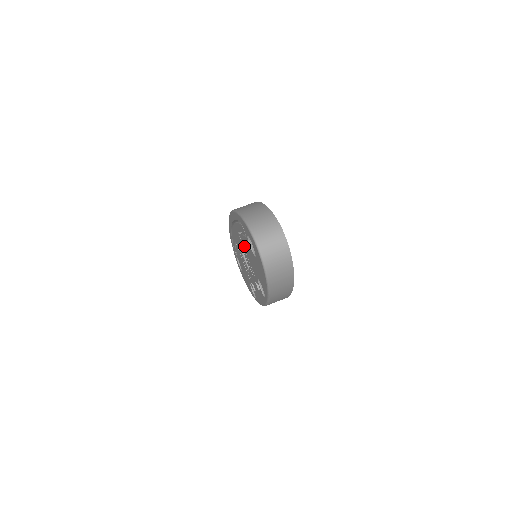
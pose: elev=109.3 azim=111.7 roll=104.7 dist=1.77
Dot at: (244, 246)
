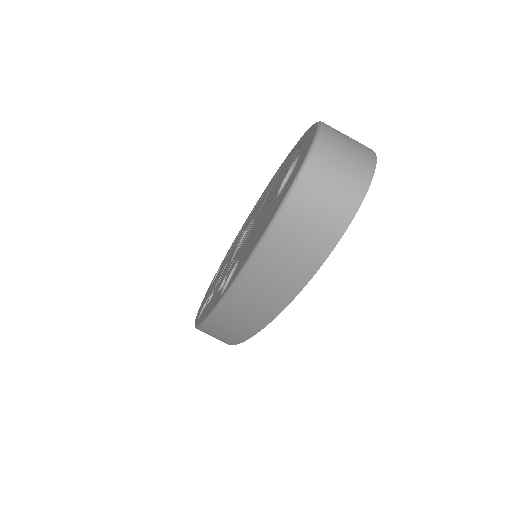
Dot at: (262, 207)
